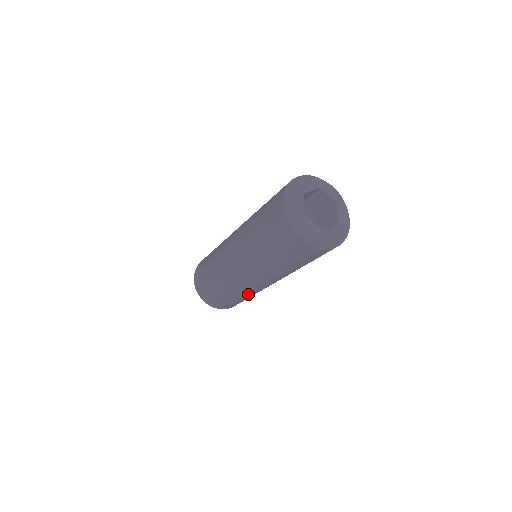
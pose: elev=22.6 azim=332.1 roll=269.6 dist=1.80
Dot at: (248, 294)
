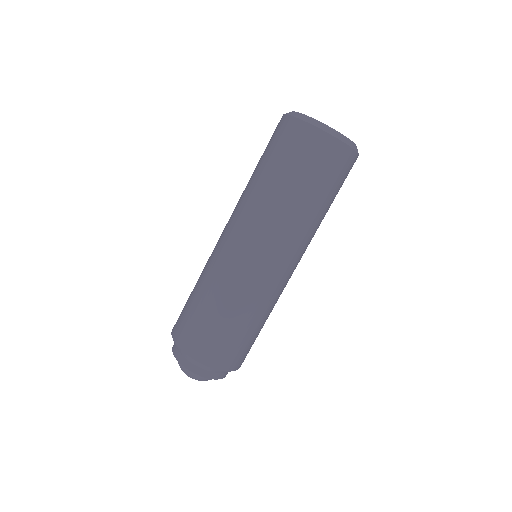
Dot at: (232, 291)
